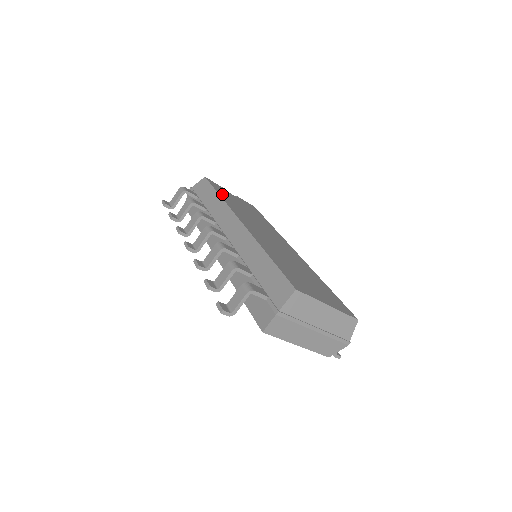
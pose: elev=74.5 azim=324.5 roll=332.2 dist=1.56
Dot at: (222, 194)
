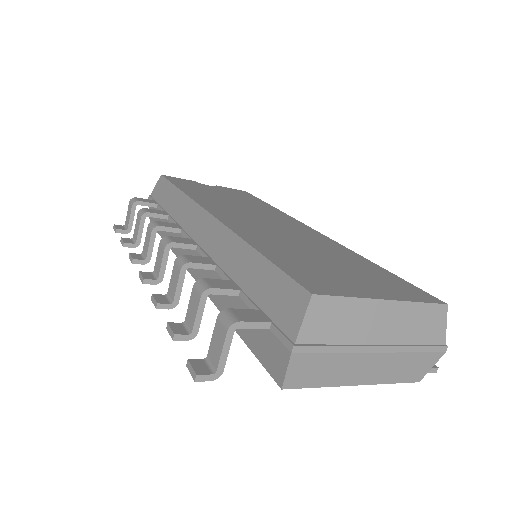
Dot at: (186, 187)
